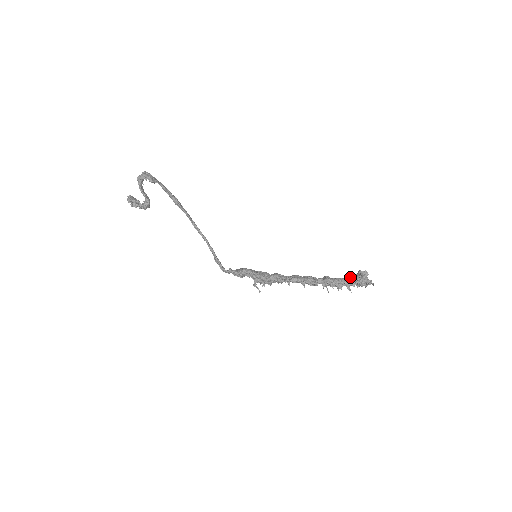
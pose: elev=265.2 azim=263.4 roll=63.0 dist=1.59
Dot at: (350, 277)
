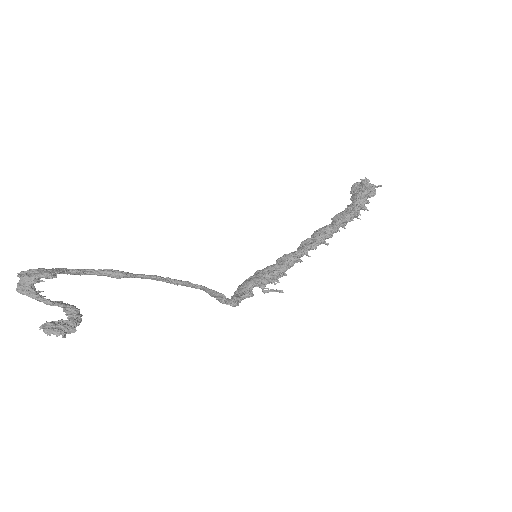
Dot at: (357, 196)
